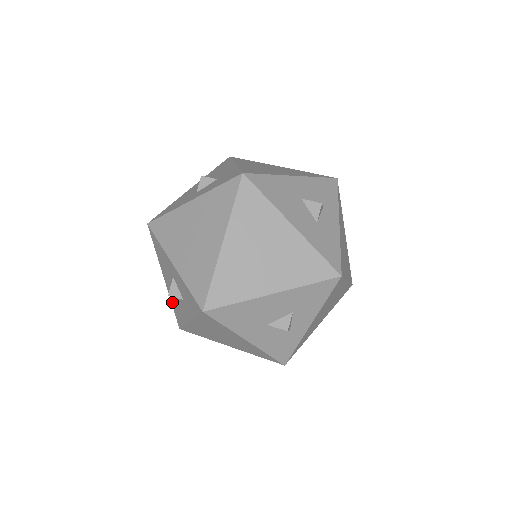
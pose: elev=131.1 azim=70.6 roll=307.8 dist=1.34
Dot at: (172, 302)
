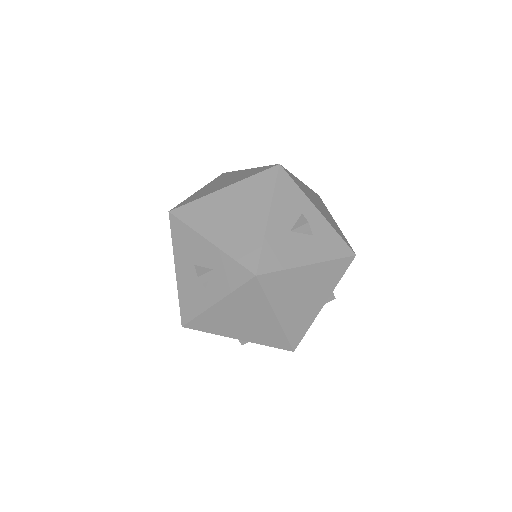
Dot at: occluded
